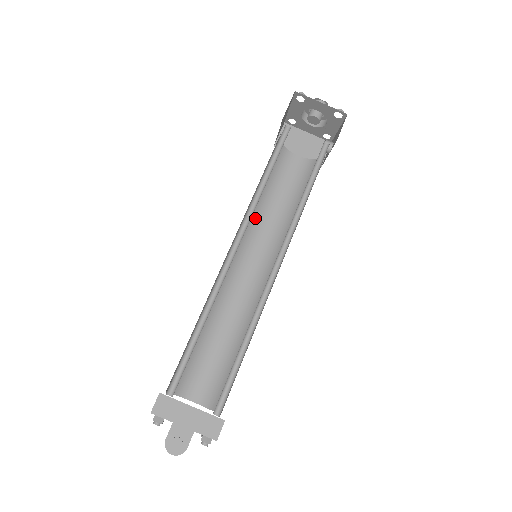
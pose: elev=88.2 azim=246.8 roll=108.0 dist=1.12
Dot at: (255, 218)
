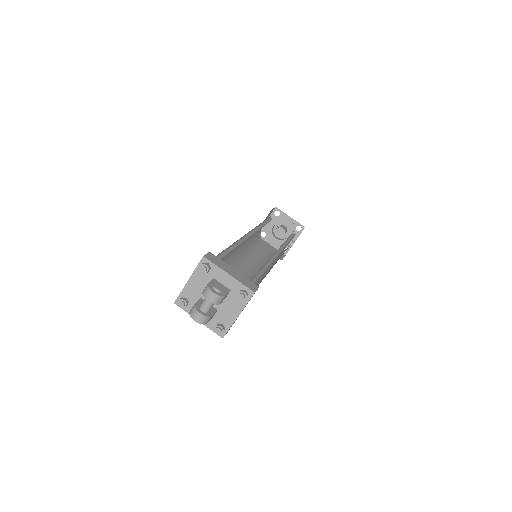
Dot at: (246, 254)
